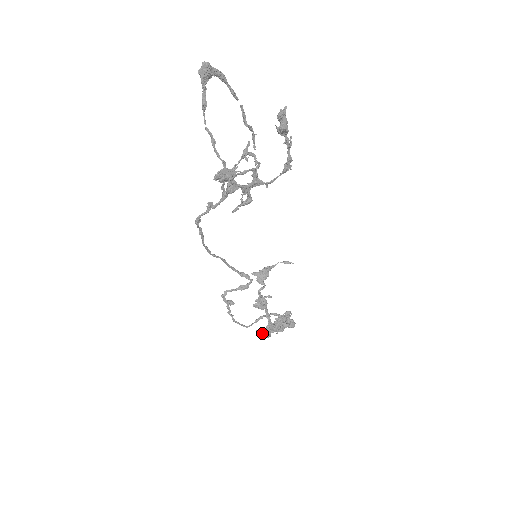
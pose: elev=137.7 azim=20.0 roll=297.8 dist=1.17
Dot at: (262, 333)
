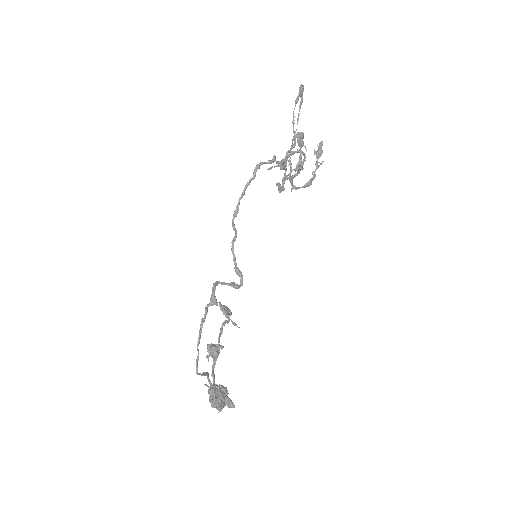
Dot at: (212, 388)
